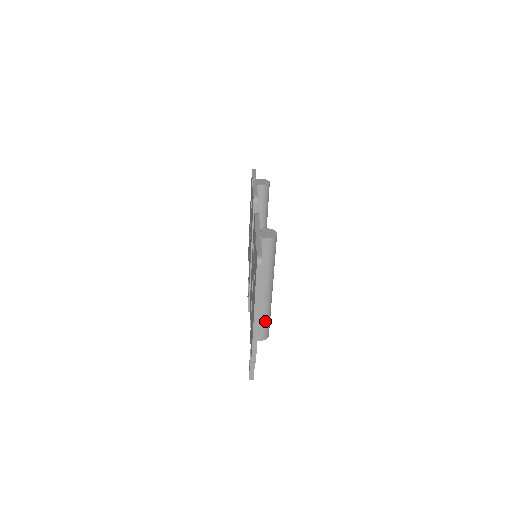
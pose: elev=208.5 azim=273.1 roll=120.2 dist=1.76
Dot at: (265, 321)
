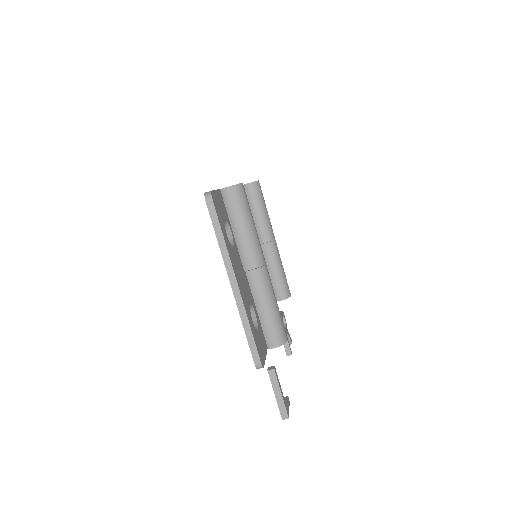
Dot at: (270, 314)
